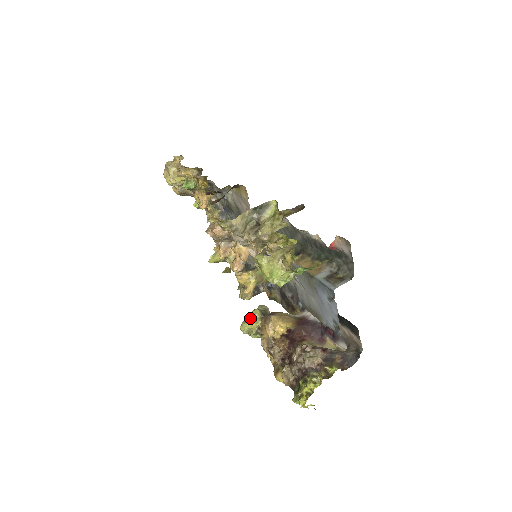
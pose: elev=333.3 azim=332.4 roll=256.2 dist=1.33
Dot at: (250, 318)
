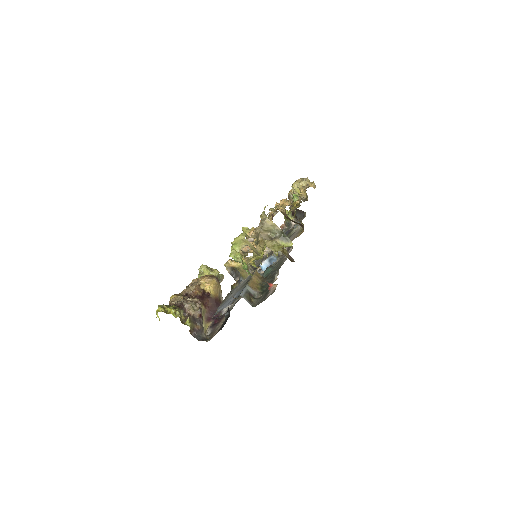
Dot at: (211, 270)
